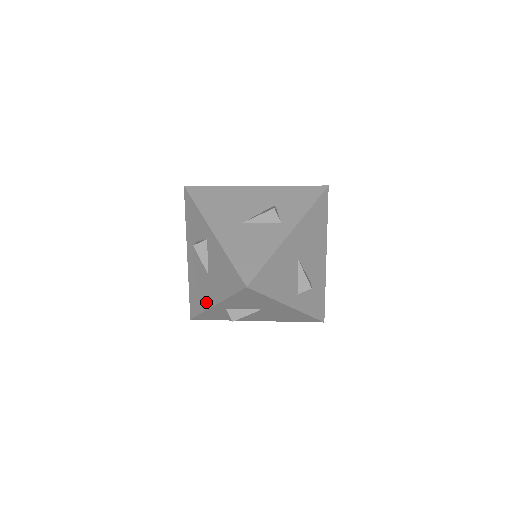
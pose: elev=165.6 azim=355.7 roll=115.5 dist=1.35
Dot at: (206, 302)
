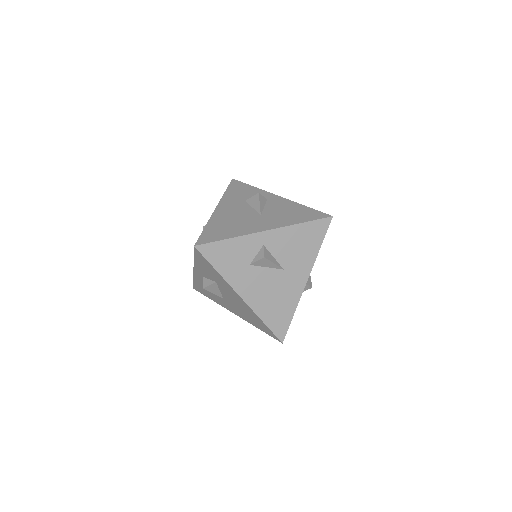
Dot at: (248, 230)
